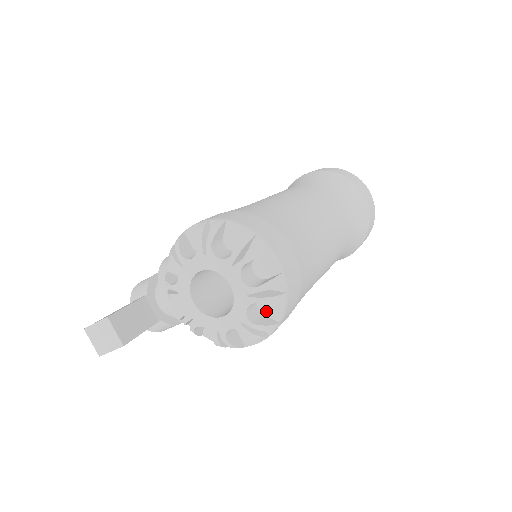
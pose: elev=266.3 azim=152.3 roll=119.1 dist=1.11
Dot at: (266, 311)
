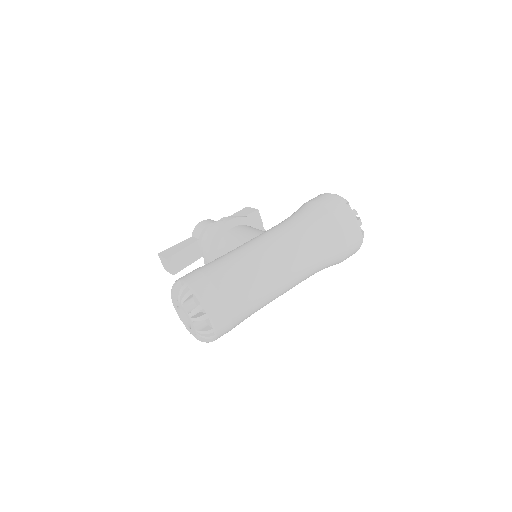
Dot at: occluded
